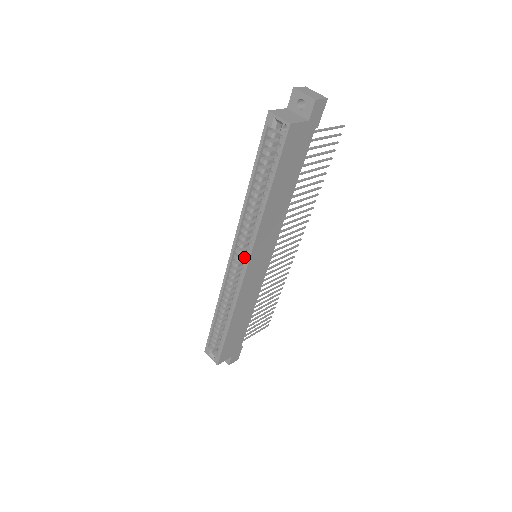
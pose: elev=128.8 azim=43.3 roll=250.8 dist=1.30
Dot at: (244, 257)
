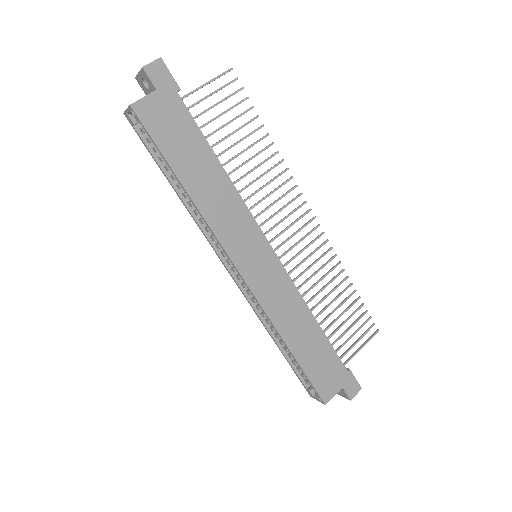
Dot at: occluded
